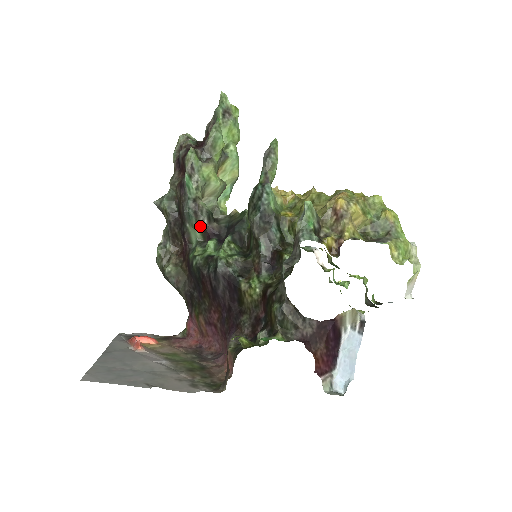
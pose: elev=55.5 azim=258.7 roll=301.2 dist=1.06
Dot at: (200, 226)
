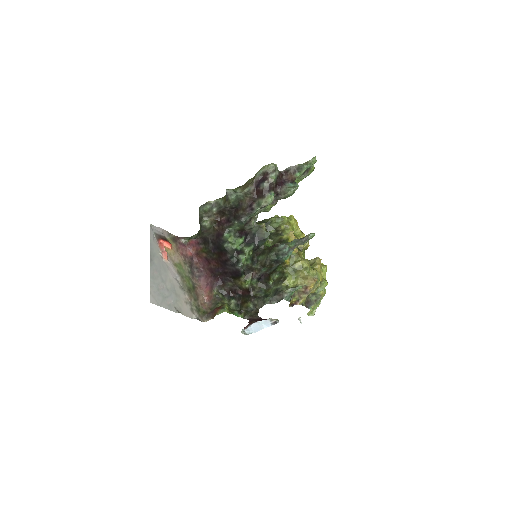
Dot at: (242, 228)
